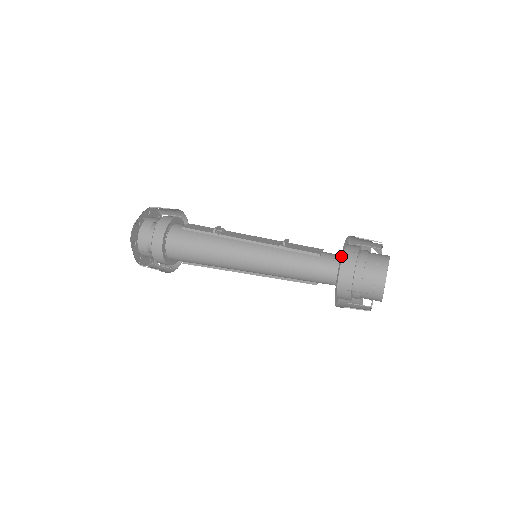
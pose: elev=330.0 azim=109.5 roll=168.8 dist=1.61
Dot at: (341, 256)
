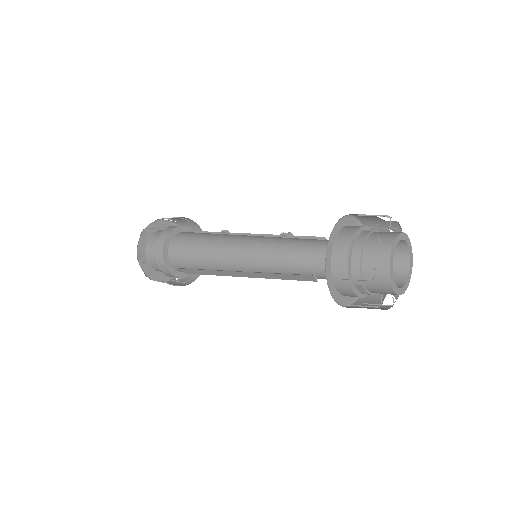
Dot at: (346, 223)
